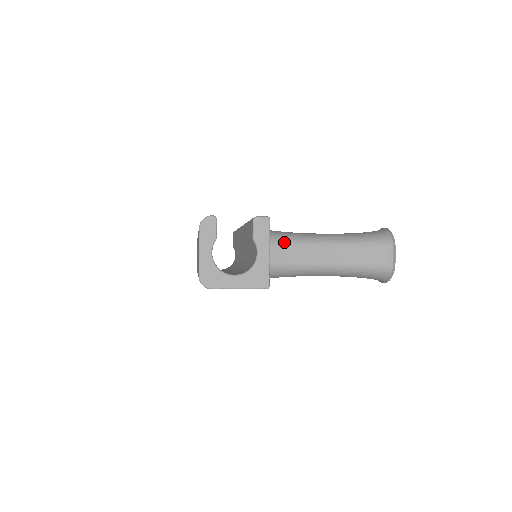
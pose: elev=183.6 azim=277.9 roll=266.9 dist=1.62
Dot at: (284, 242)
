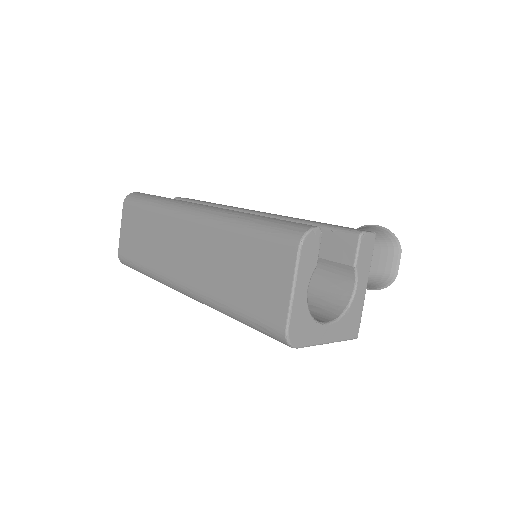
Dot at: occluded
